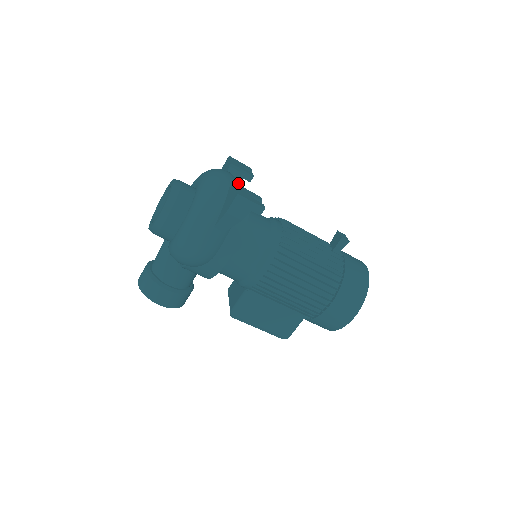
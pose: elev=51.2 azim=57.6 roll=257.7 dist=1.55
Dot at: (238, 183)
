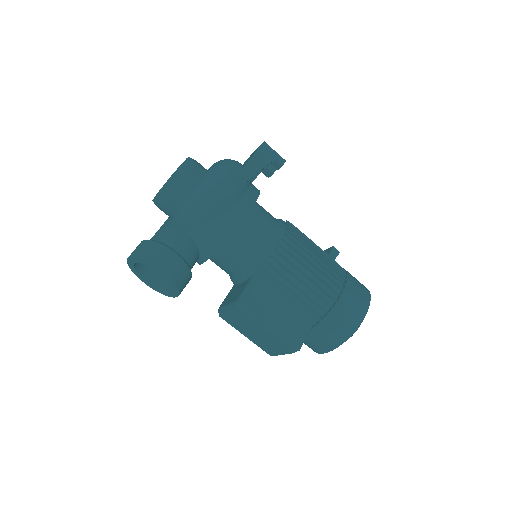
Dot at: occluded
